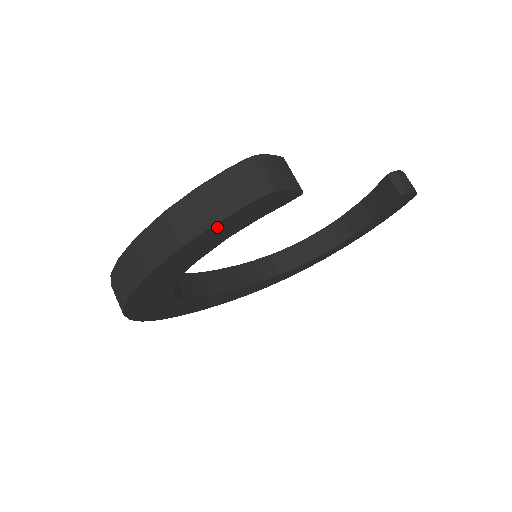
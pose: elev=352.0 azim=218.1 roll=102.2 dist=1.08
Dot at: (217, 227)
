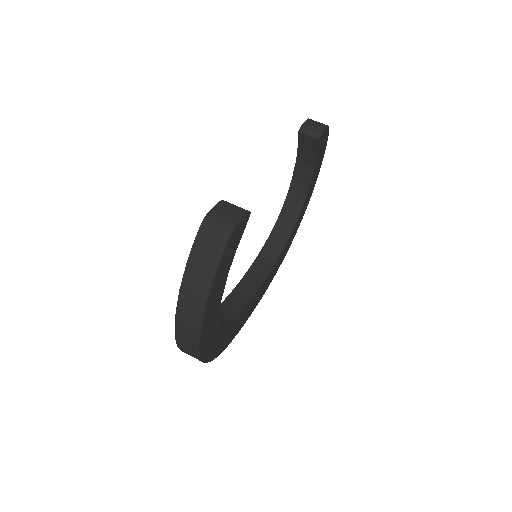
Dot at: (217, 276)
